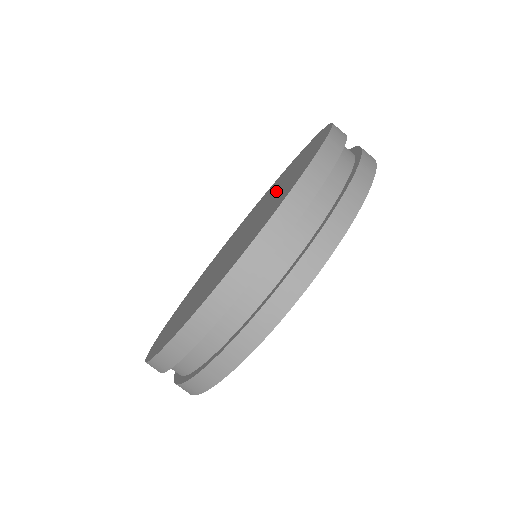
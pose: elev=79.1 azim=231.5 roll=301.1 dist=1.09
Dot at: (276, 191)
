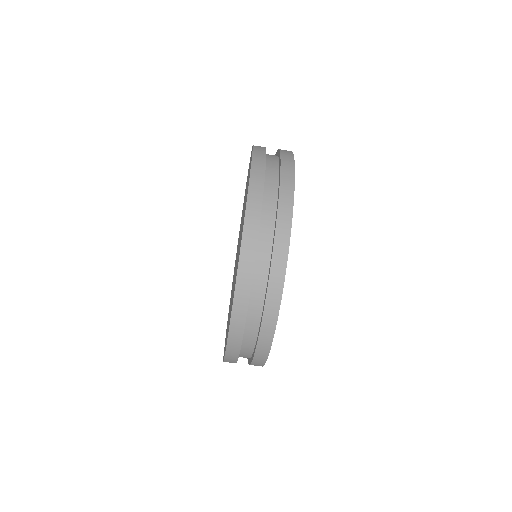
Dot at: (243, 213)
